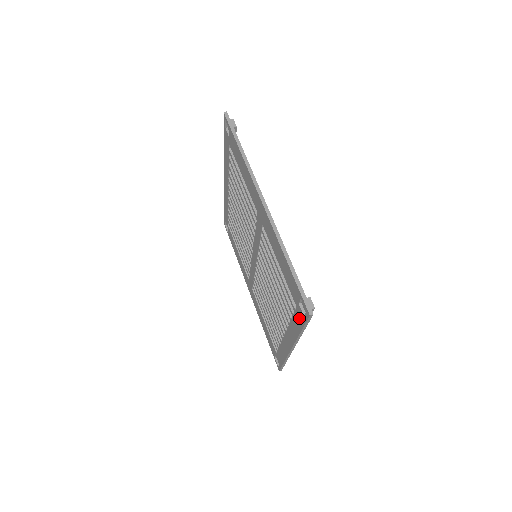
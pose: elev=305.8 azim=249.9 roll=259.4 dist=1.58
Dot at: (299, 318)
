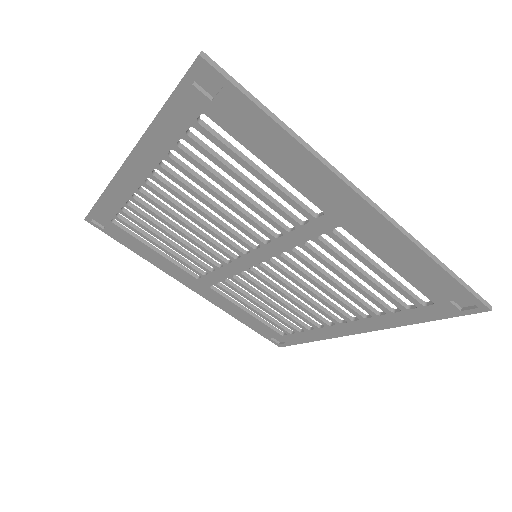
Dot at: (436, 313)
